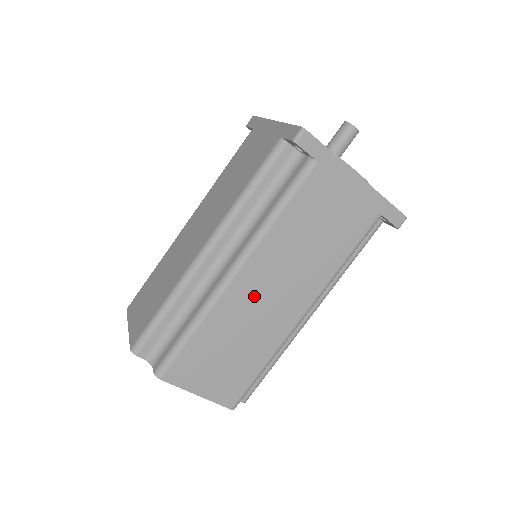
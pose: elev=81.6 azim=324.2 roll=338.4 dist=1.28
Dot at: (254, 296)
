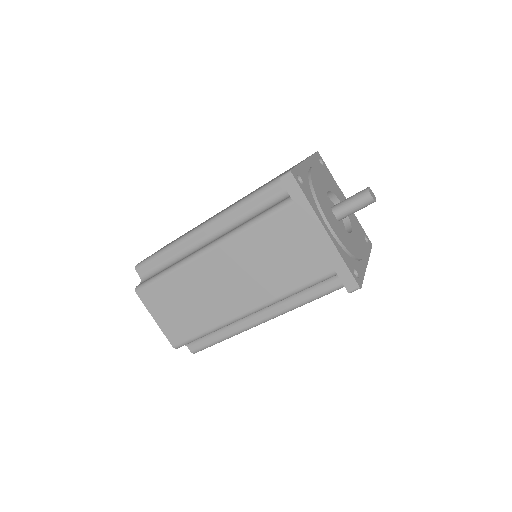
Dot at: (214, 275)
